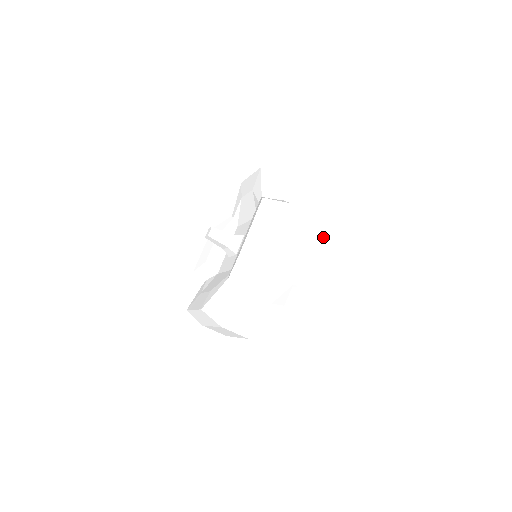
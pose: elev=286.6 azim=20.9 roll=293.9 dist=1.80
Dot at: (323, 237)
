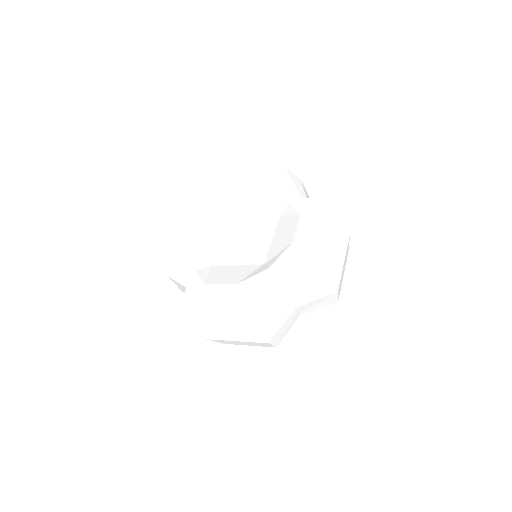
Dot at: (347, 252)
